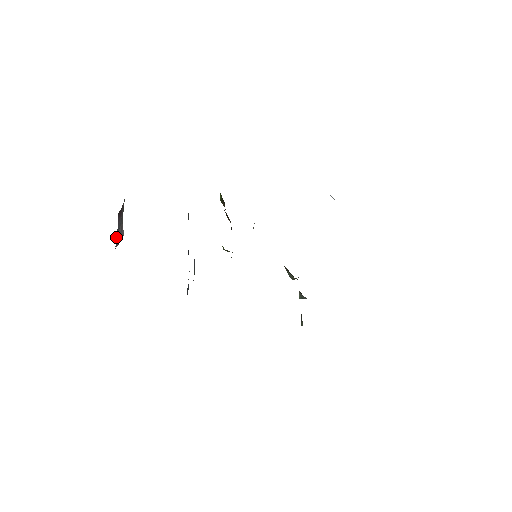
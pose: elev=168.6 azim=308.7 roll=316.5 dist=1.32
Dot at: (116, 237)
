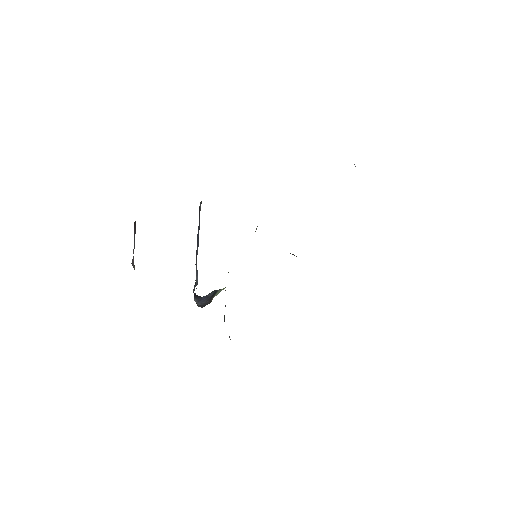
Dot at: occluded
